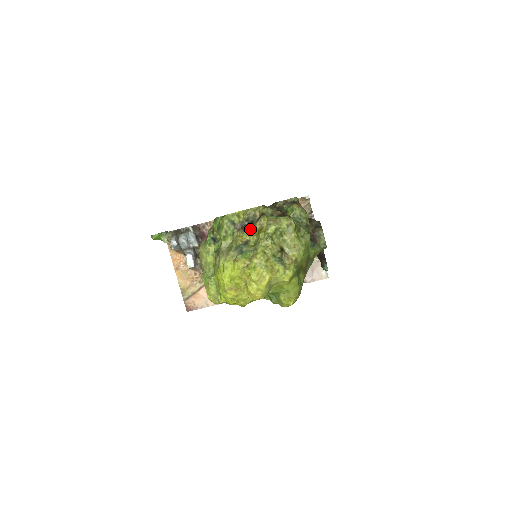
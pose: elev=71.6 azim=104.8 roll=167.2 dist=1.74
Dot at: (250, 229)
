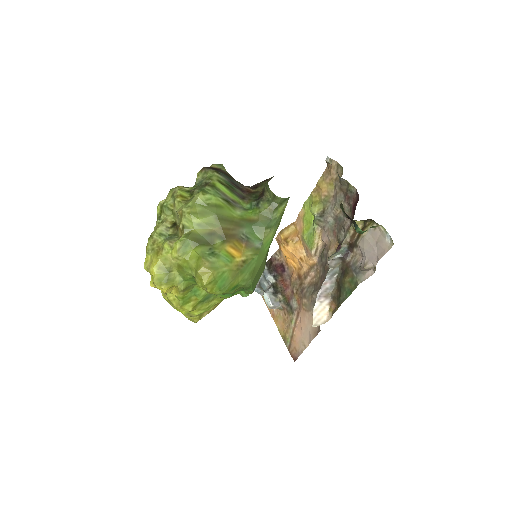
Dot at: occluded
